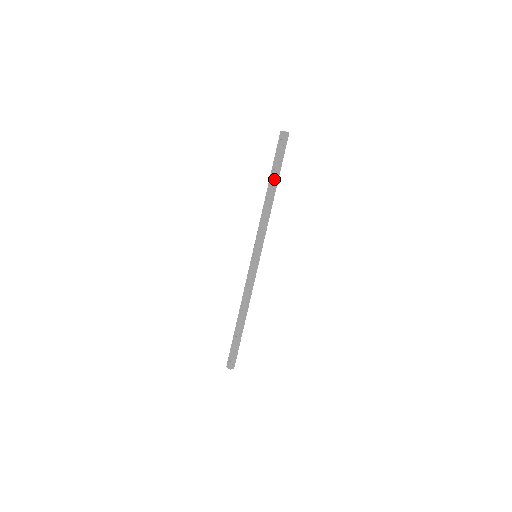
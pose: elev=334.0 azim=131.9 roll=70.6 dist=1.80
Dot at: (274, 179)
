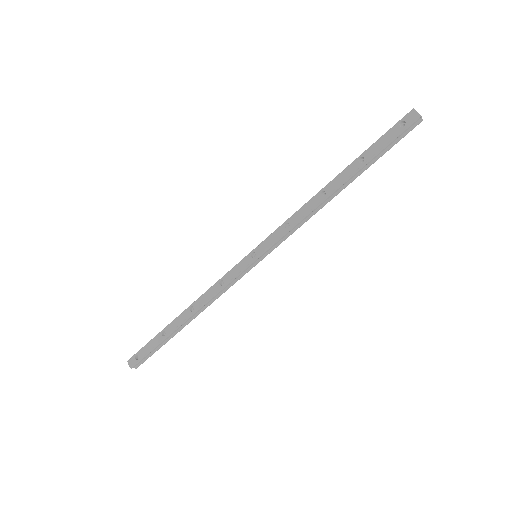
Dot at: (354, 172)
